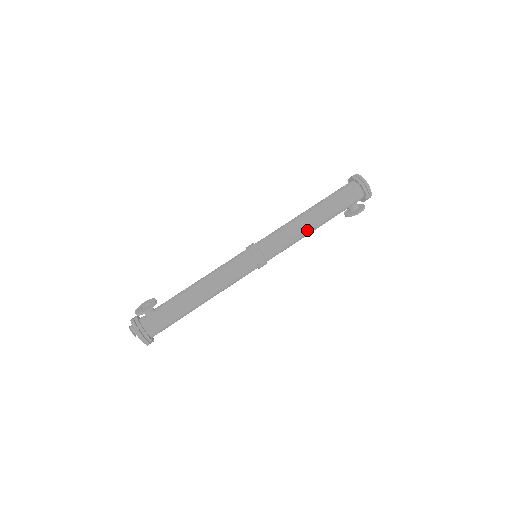
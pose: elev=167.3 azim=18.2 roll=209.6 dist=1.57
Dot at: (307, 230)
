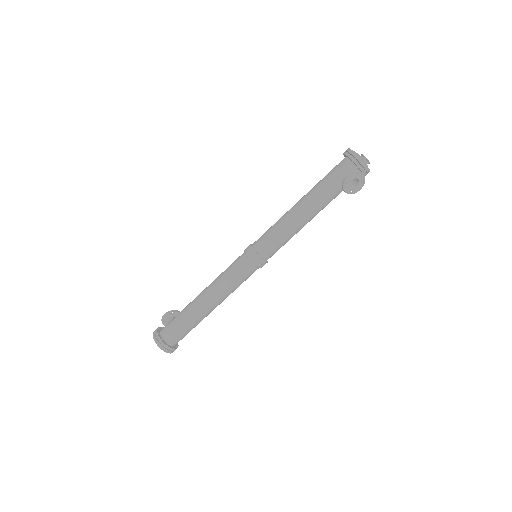
Dot at: (293, 213)
